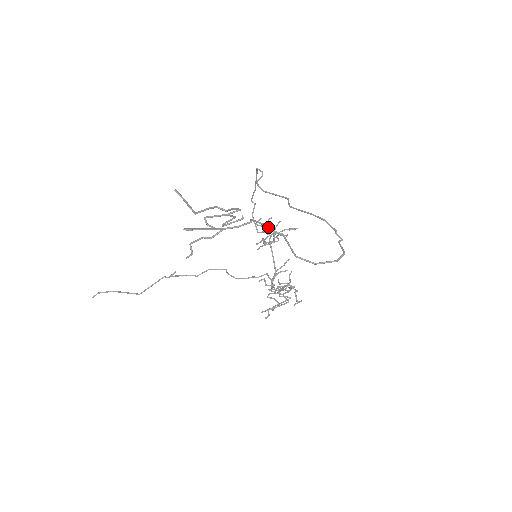
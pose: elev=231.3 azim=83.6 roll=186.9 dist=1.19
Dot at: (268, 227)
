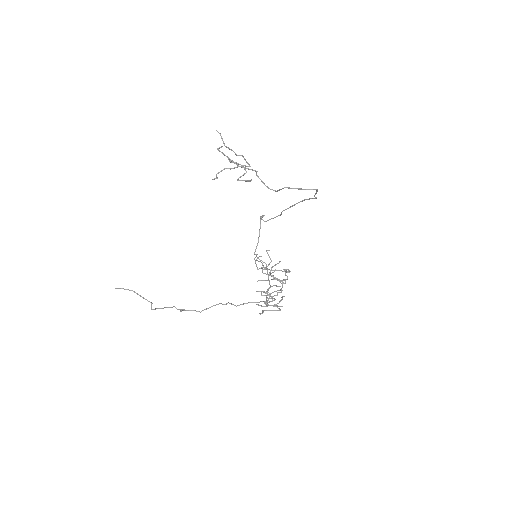
Dot at: (267, 186)
